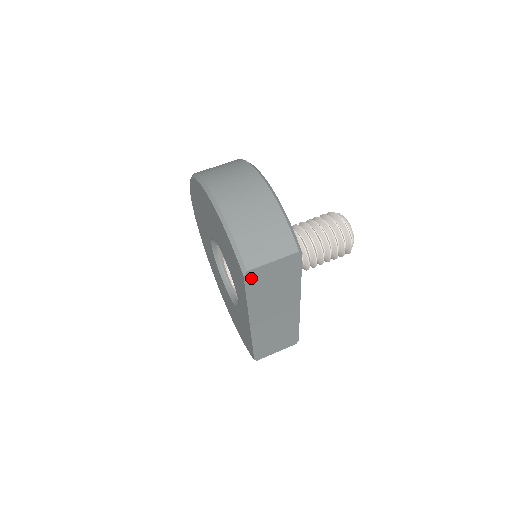
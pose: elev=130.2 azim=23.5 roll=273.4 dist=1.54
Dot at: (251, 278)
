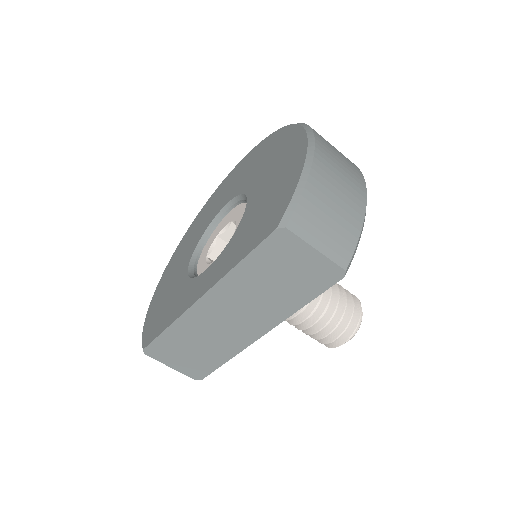
Dot at: (277, 242)
